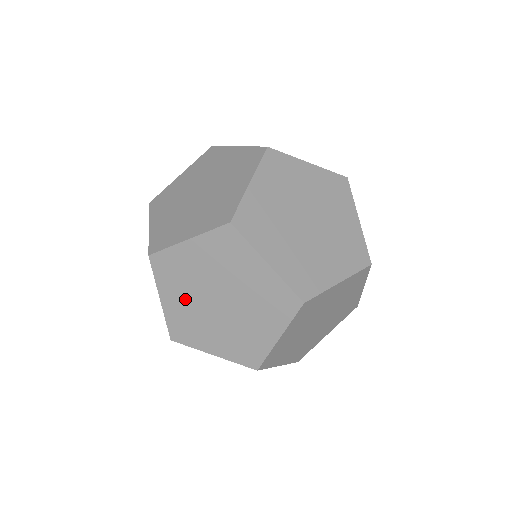
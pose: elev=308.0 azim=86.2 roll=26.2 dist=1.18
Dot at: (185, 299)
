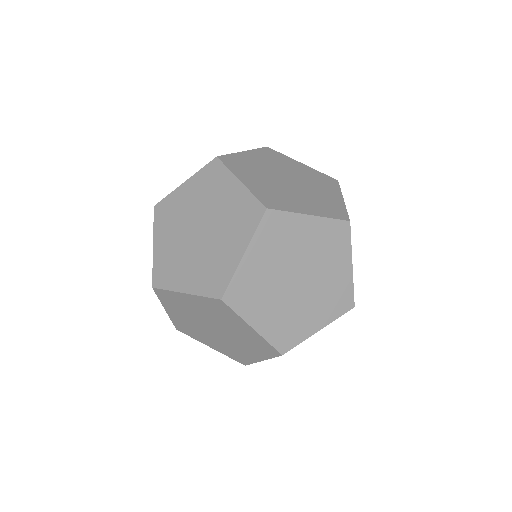
Dot at: (186, 318)
